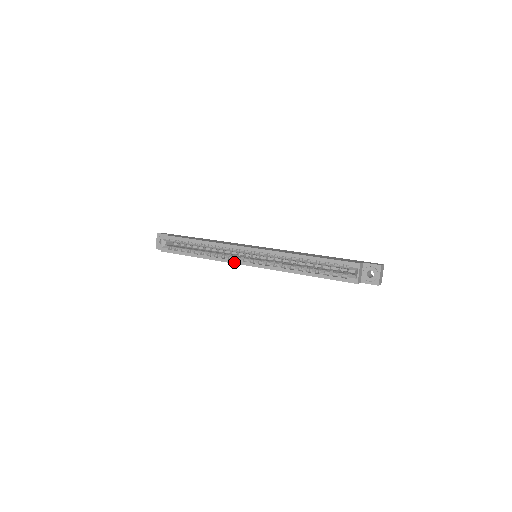
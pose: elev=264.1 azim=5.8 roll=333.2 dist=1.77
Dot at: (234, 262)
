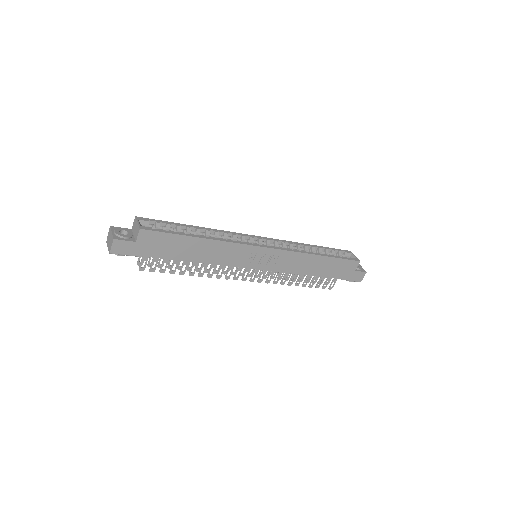
Dot at: (250, 244)
